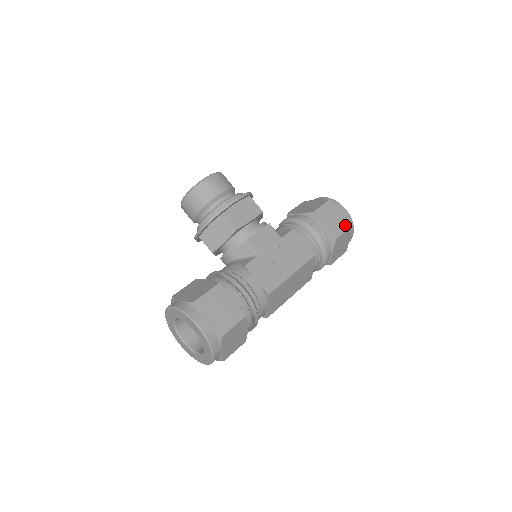
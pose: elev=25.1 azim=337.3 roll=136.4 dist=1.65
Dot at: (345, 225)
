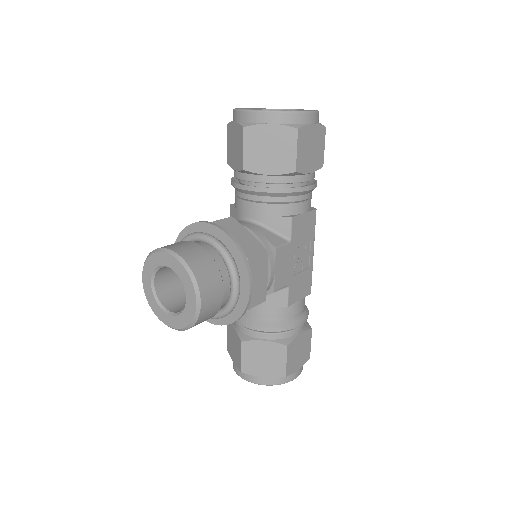
Dot at: (322, 136)
